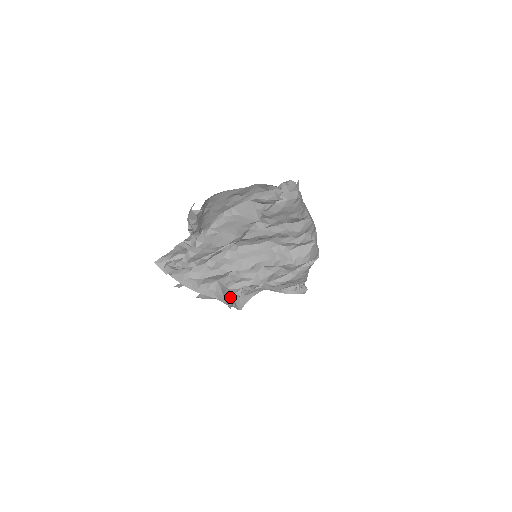
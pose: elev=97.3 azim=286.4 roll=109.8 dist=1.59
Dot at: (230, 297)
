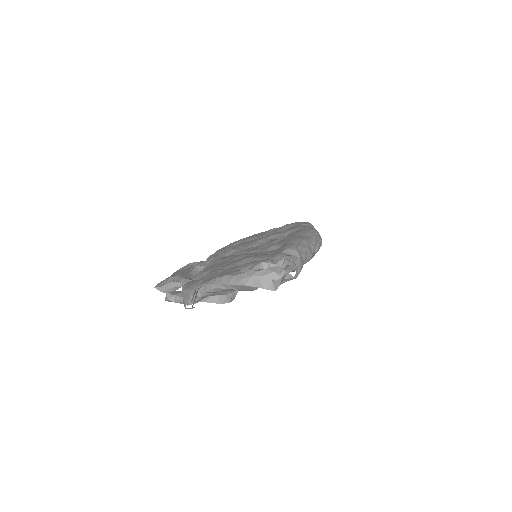
Dot at: (233, 292)
